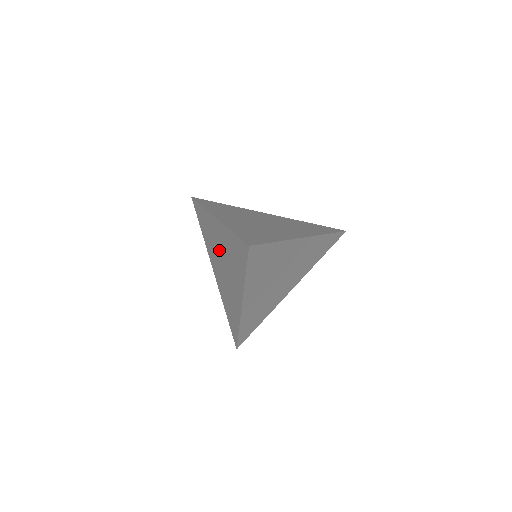
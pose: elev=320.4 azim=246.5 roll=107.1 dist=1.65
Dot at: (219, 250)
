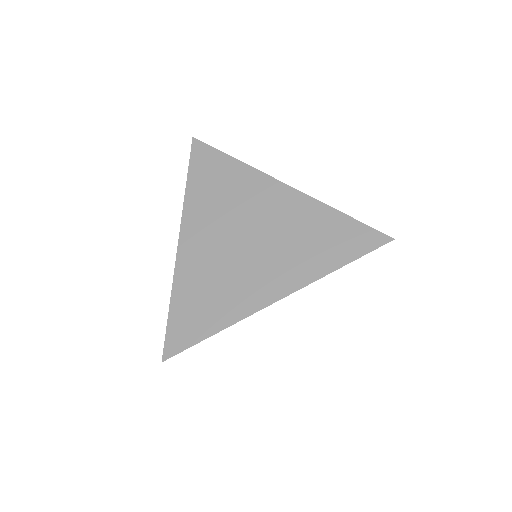
Dot at: occluded
